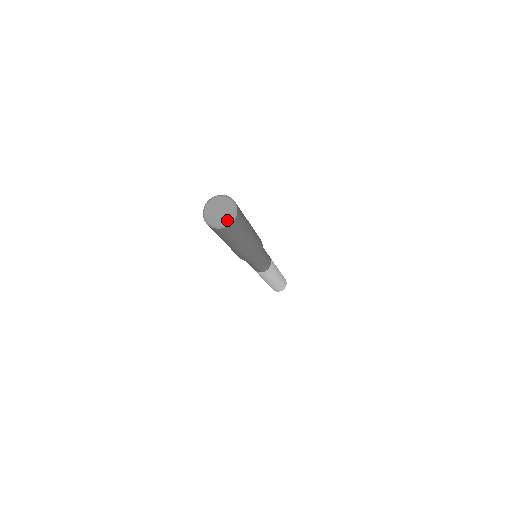
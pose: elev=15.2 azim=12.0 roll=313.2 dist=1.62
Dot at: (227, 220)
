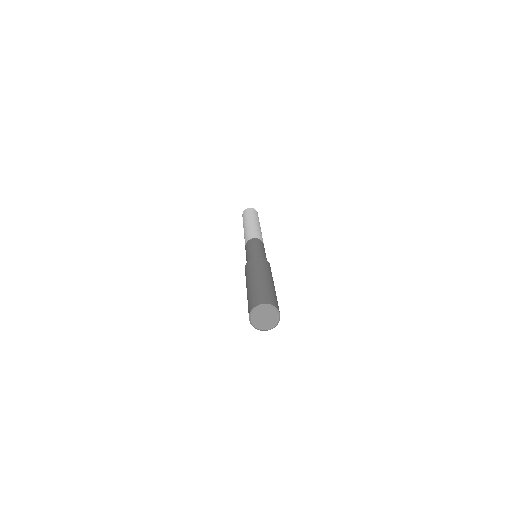
Dot at: (270, 327)
